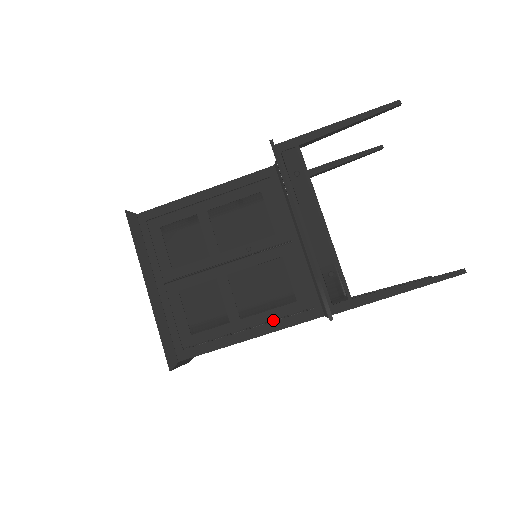
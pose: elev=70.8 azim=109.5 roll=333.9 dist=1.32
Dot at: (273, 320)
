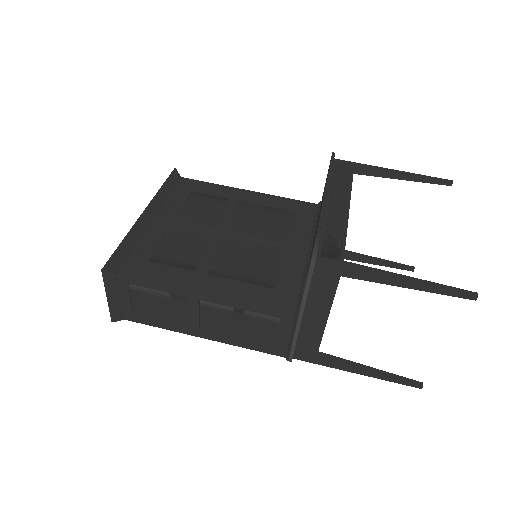
Dot at: (239, 290)
